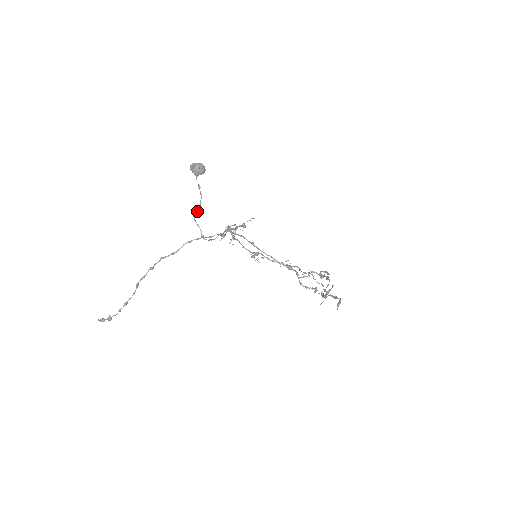
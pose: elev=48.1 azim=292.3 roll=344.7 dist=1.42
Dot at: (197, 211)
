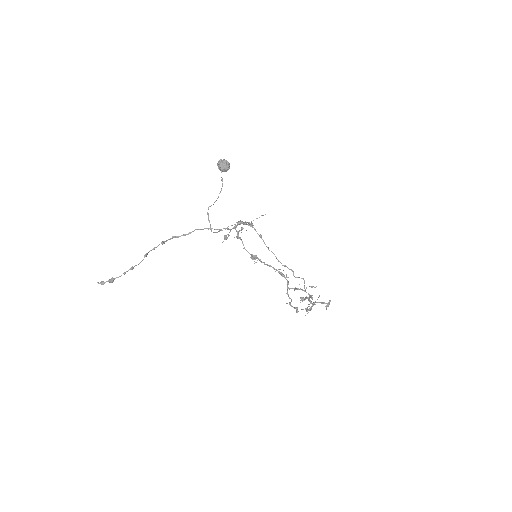
Dot at: occluded
